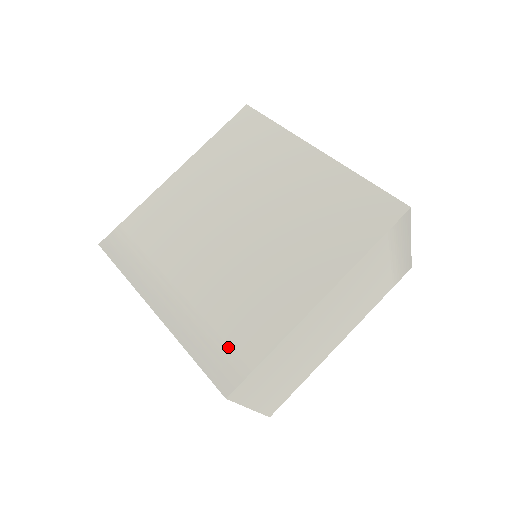
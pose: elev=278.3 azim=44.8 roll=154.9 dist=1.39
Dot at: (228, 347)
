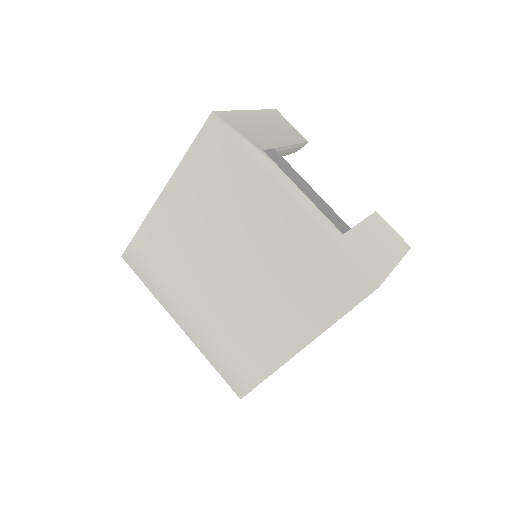
Dot at: (236, 367)
